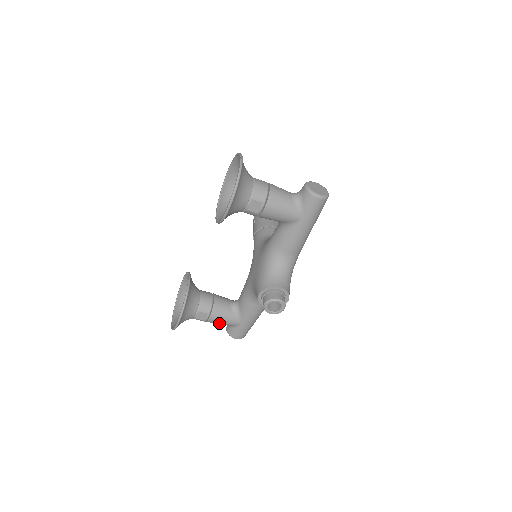
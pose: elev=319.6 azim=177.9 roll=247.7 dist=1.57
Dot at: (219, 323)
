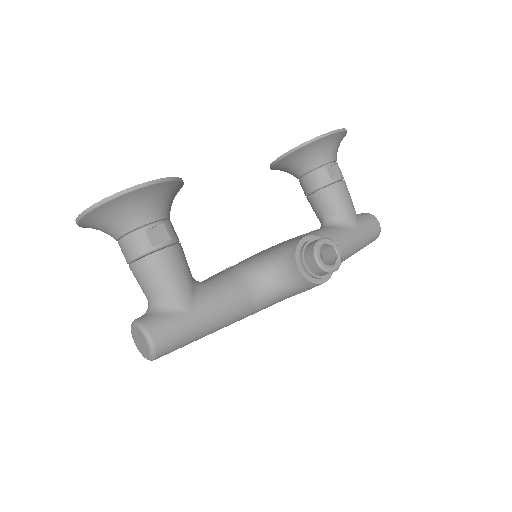
Dot at: (163, 276)
